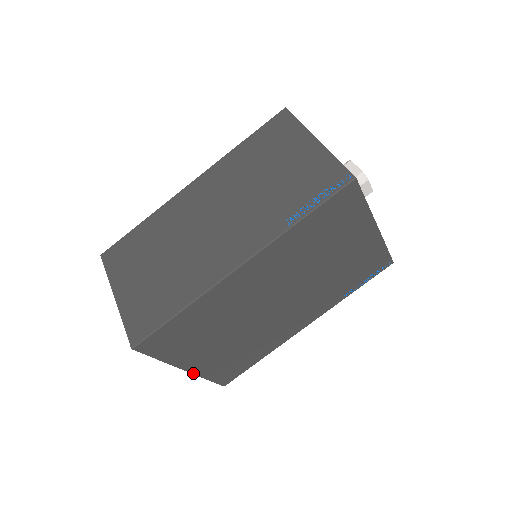
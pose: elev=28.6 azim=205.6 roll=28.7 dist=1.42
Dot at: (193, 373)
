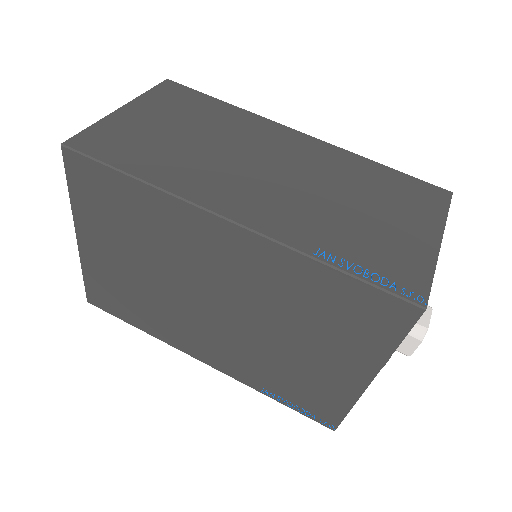
Dot at: (80, 250)
